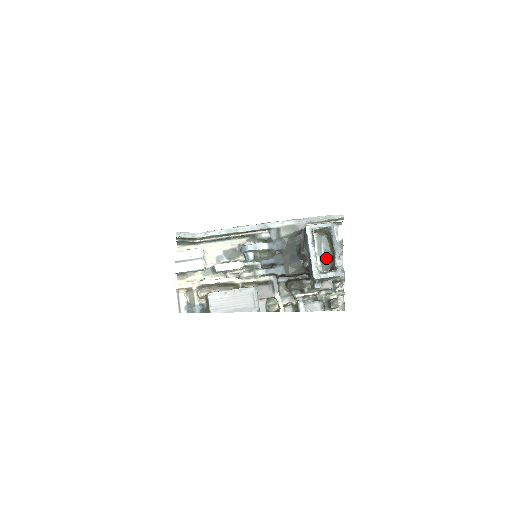
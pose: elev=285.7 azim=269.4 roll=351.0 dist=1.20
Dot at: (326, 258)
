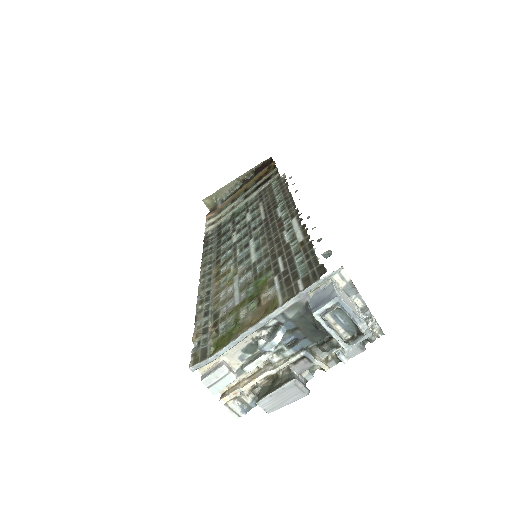
Dot at: (347, 324)
